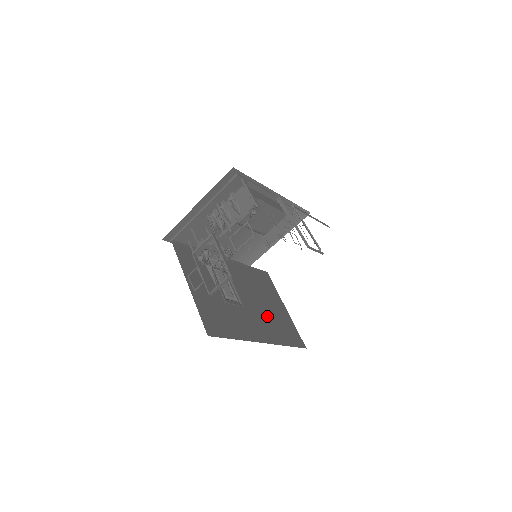
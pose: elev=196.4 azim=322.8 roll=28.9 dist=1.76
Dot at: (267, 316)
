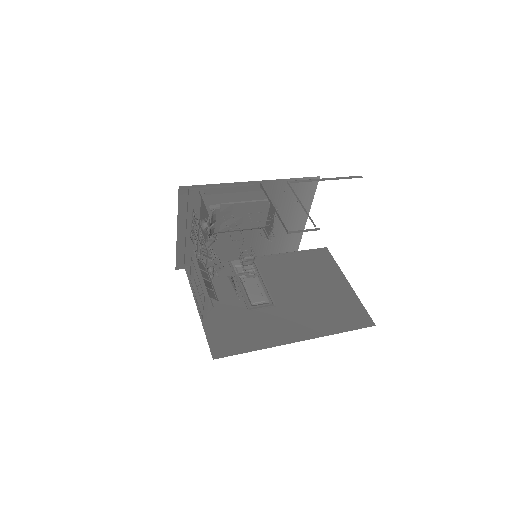
Dot at: (313, 305)
